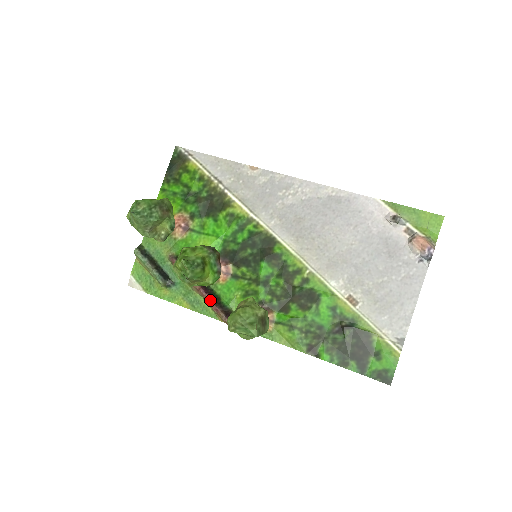
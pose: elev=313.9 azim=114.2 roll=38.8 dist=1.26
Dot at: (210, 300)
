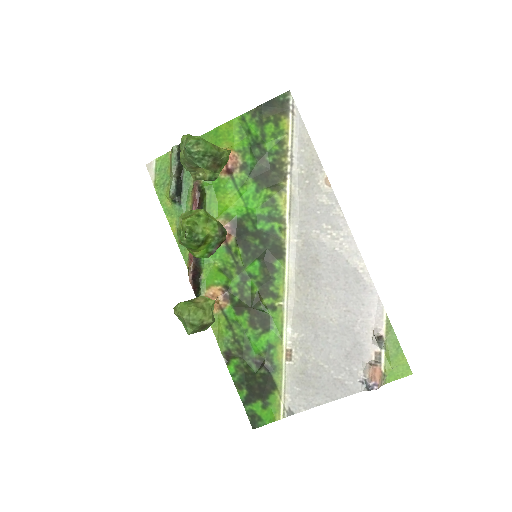
Dot at: occluded
